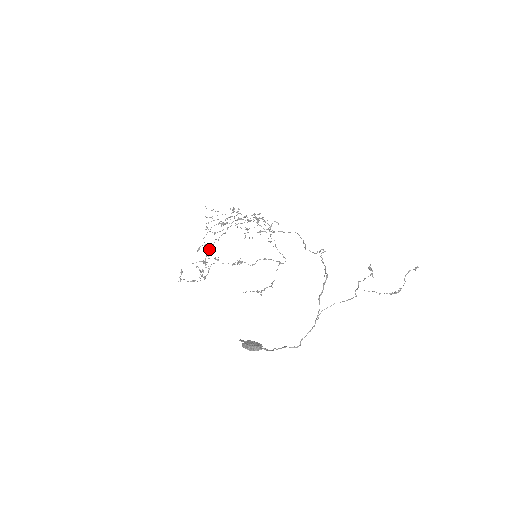
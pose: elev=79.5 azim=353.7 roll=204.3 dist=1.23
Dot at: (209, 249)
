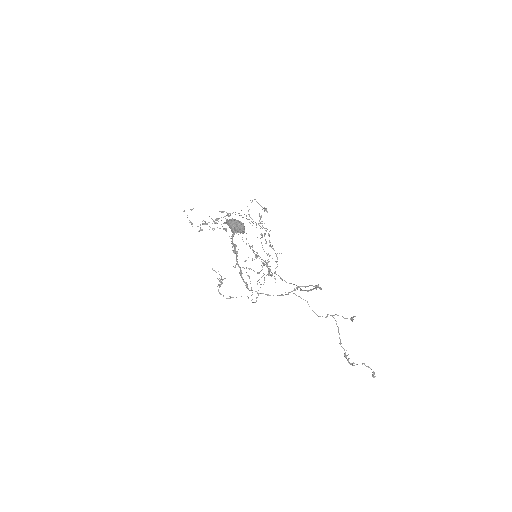
Dot at: occluded
